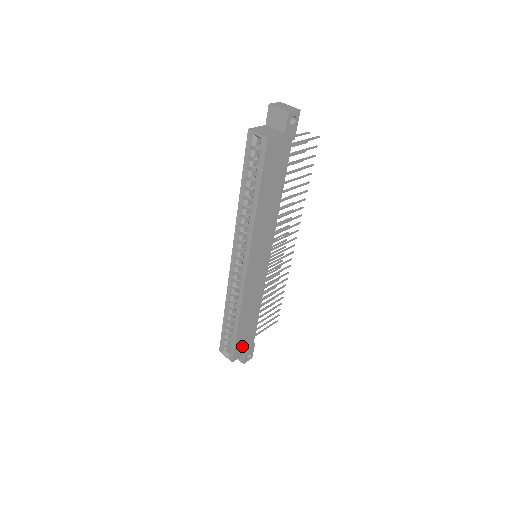
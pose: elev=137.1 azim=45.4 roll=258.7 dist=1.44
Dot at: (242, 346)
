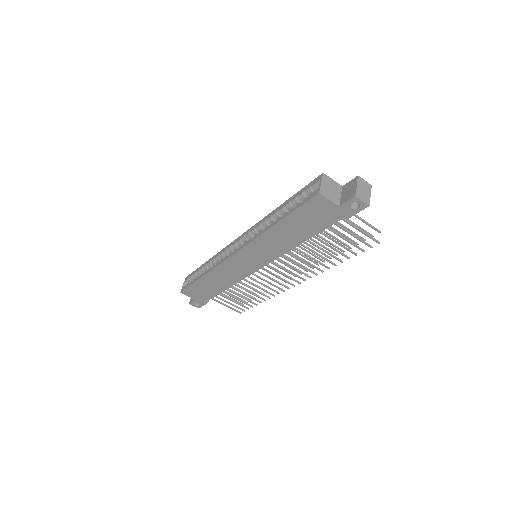
Dot at: (196, 292)
